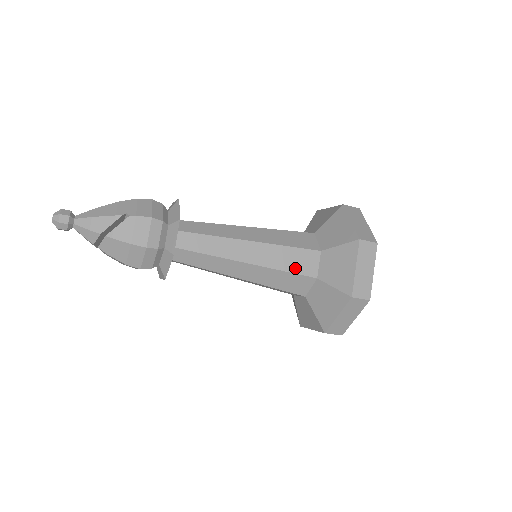
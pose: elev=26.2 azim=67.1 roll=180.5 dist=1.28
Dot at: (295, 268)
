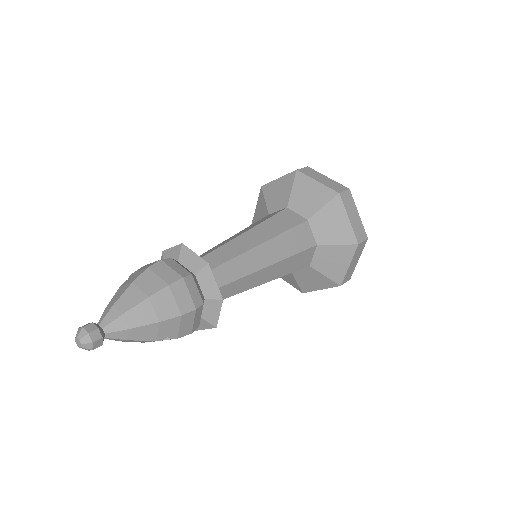
Dot at: occluded
